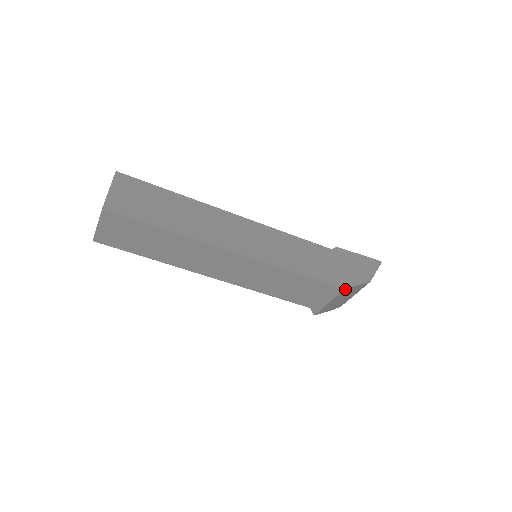
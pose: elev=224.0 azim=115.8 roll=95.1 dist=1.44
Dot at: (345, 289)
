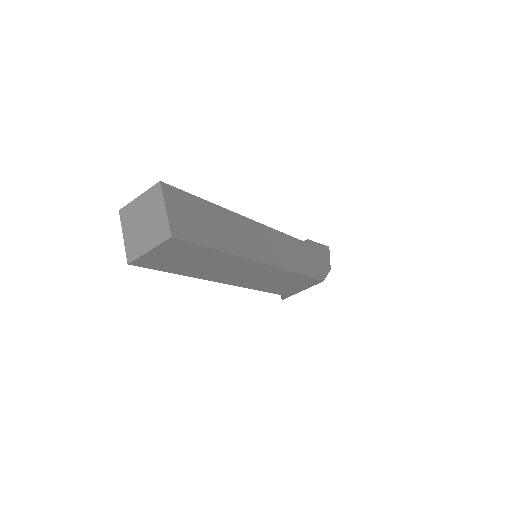
Dot at: (322, 281)
